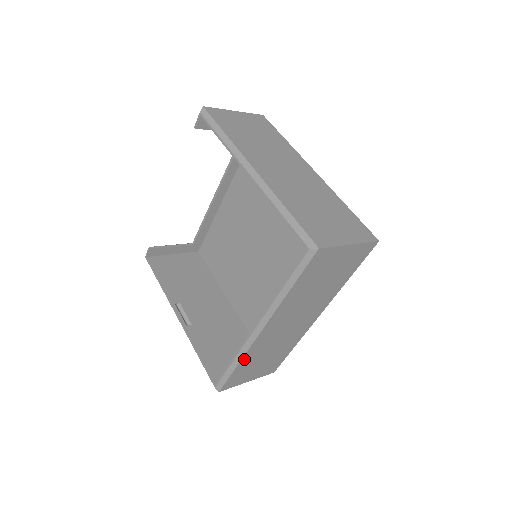
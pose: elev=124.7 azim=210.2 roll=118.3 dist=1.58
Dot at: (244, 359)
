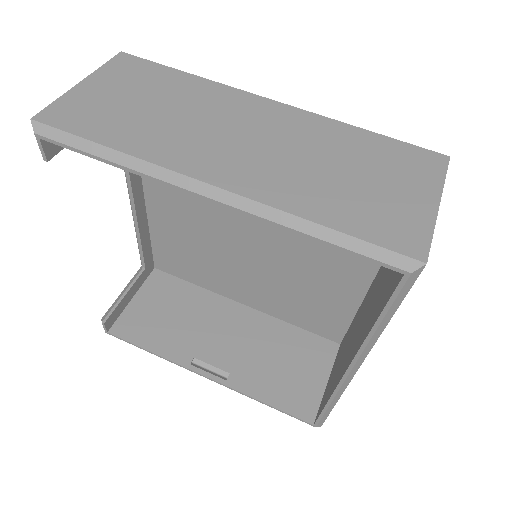
Dot at: occluded
